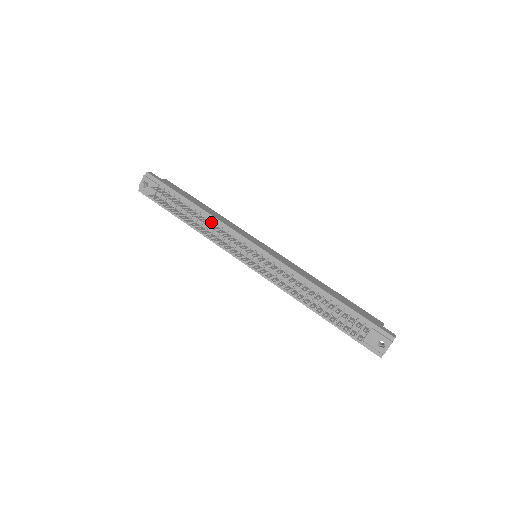
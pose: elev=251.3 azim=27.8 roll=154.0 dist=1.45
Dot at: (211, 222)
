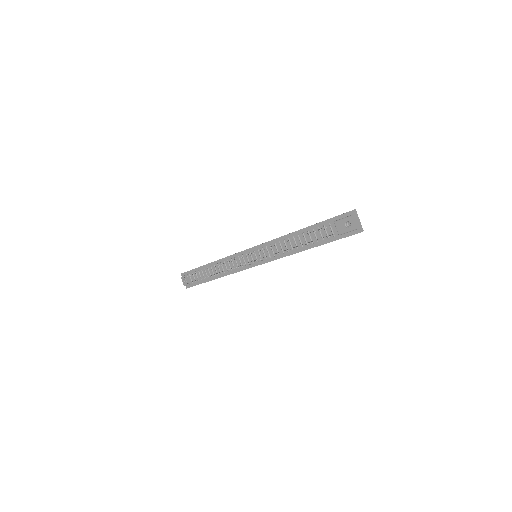
Dot at: occluded
